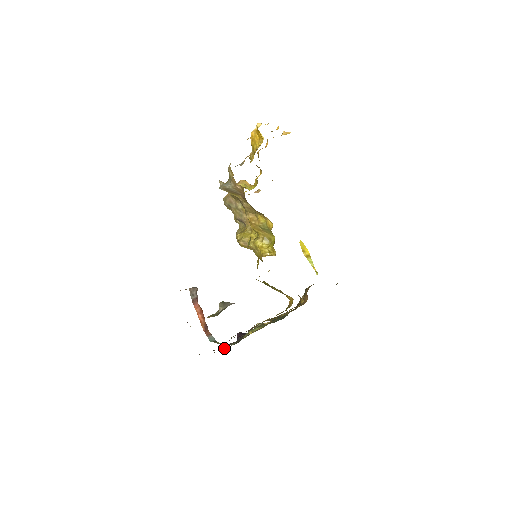
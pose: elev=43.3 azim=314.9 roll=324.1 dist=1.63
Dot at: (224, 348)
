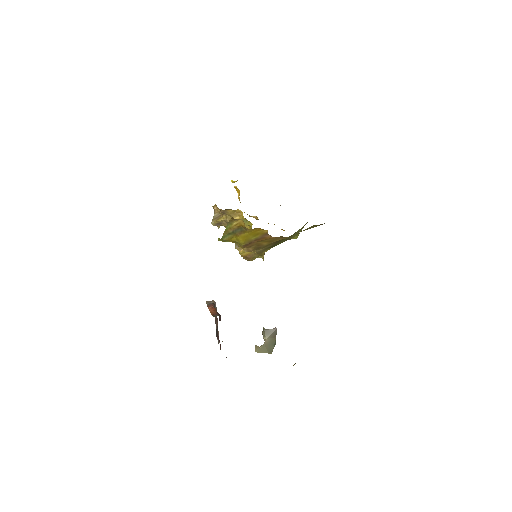
Dot at: occluded
